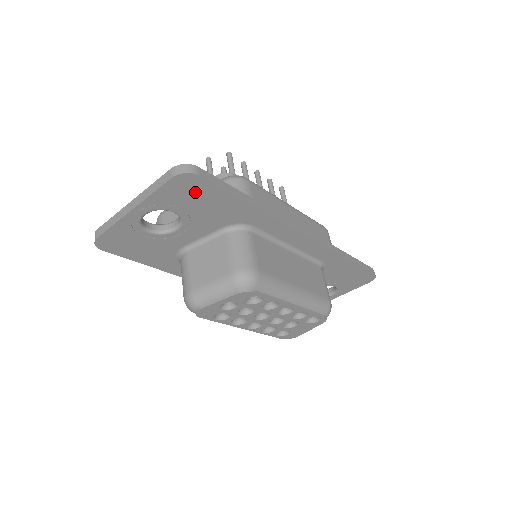
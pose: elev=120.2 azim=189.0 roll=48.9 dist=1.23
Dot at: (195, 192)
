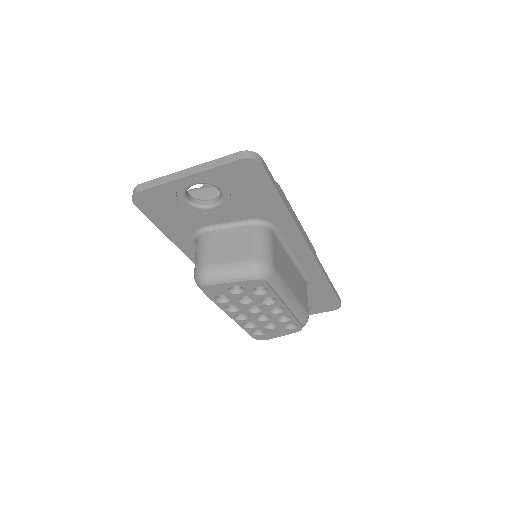
Dot at: (250, 179)
